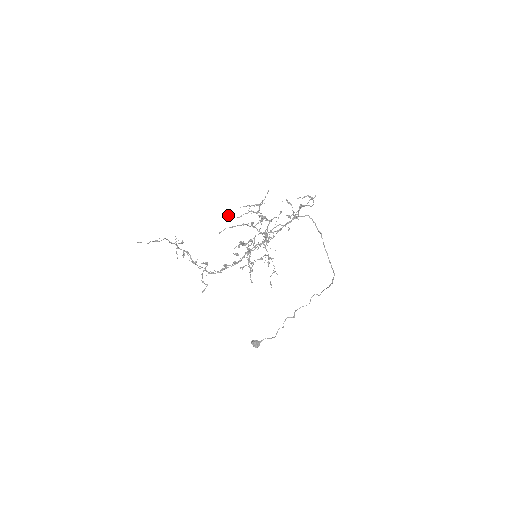
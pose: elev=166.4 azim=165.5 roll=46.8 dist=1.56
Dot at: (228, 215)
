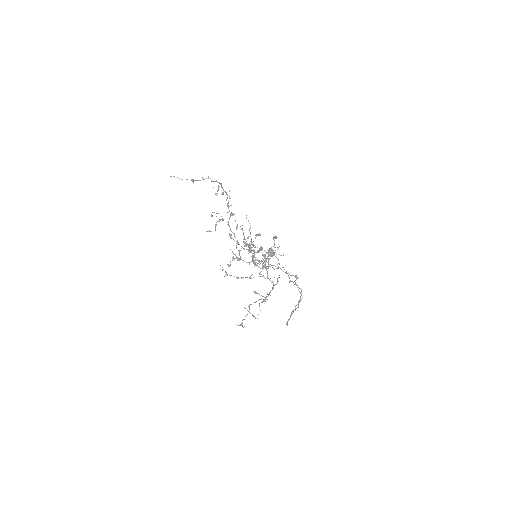
Dot at: (241, 228)
